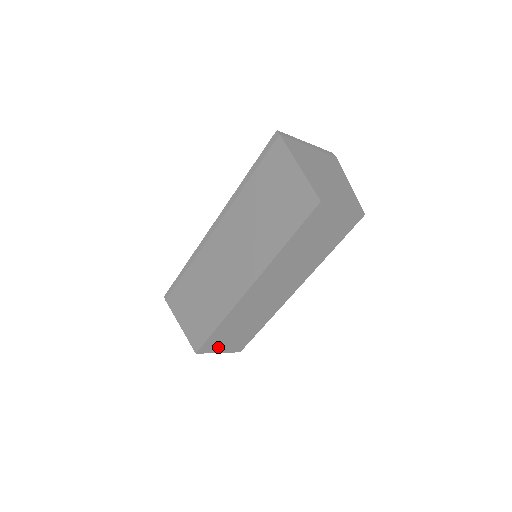
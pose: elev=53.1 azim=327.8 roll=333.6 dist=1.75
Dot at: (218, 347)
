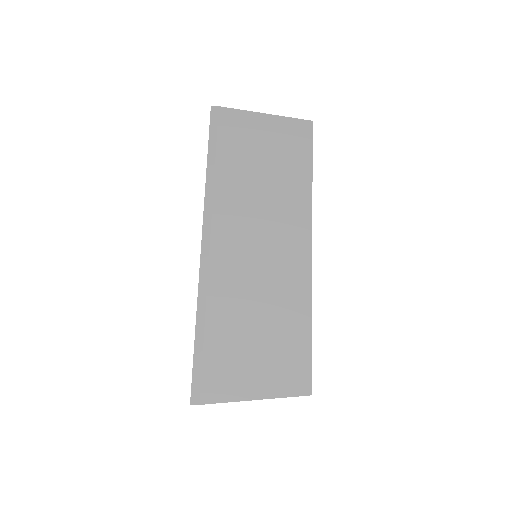
Dot at: occluded
